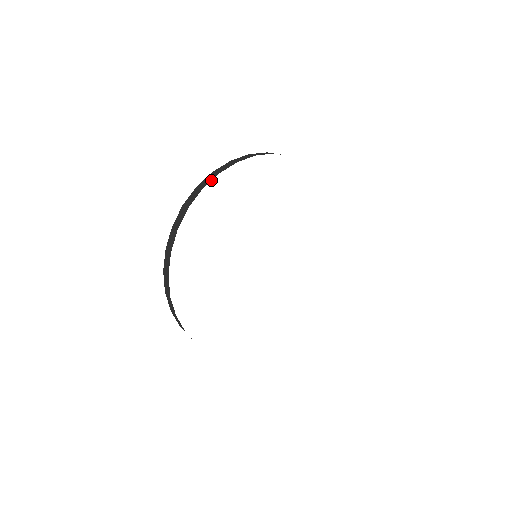
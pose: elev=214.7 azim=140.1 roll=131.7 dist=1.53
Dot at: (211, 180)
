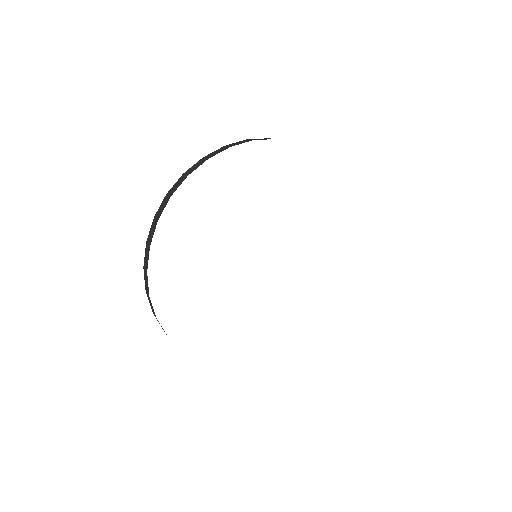
Dot at: occluded
